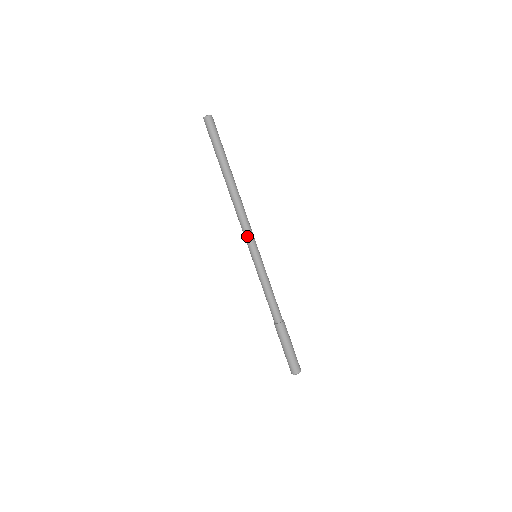
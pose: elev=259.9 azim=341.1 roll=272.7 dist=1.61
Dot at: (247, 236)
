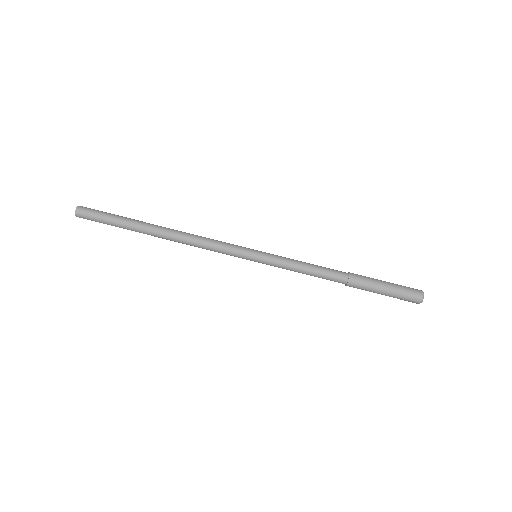
Dot at: (227, 252)
